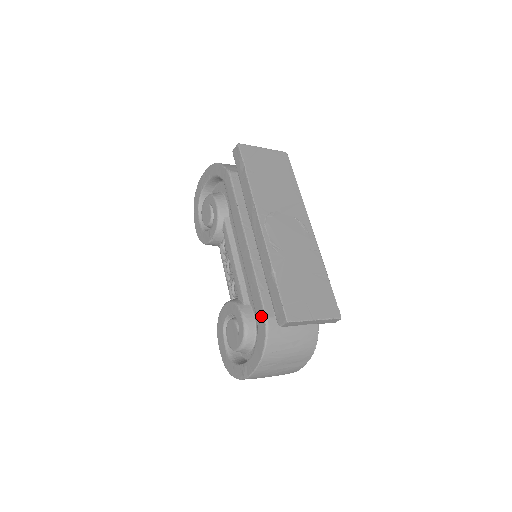
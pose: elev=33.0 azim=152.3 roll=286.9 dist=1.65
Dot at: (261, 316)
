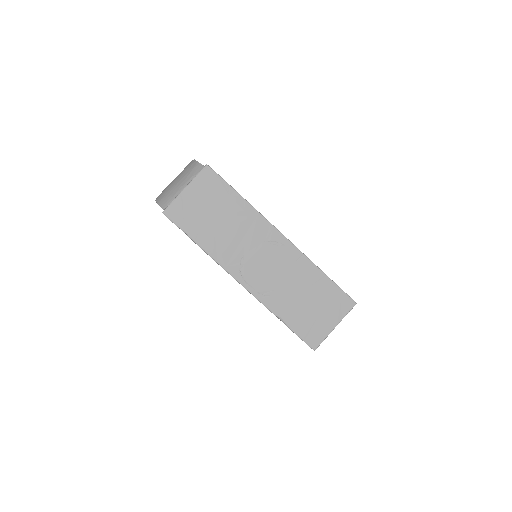
Dot at: occluded
